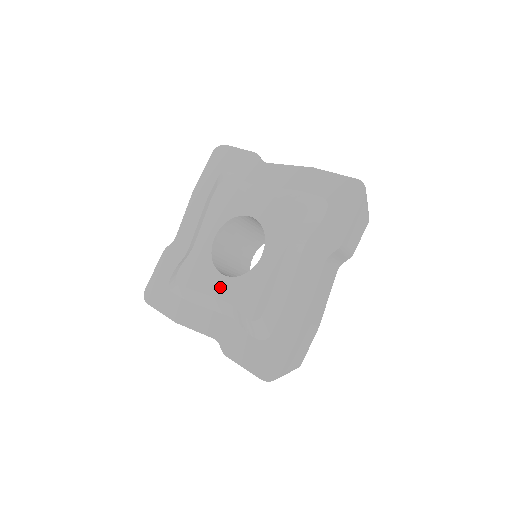
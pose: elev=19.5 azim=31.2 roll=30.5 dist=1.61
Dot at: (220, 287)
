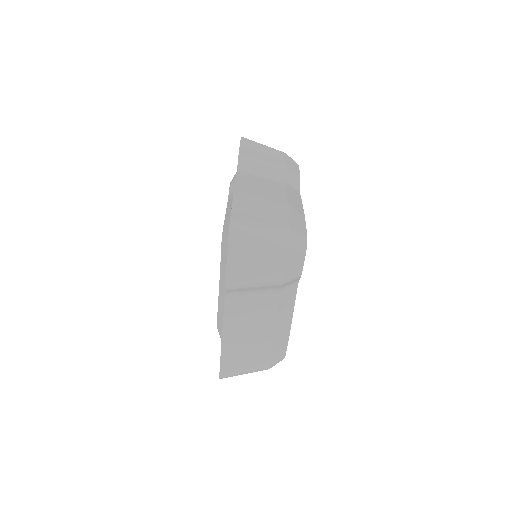
Dot at: occluded
